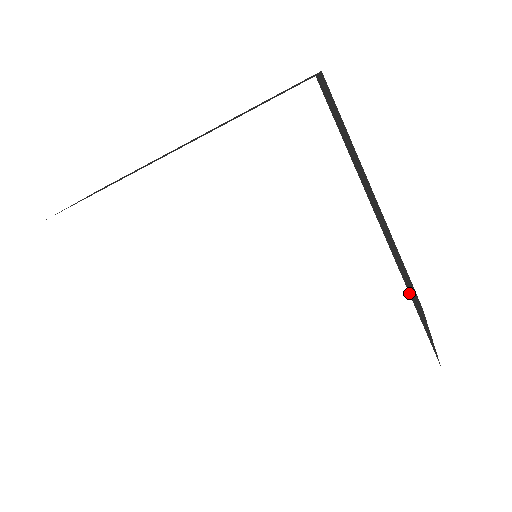
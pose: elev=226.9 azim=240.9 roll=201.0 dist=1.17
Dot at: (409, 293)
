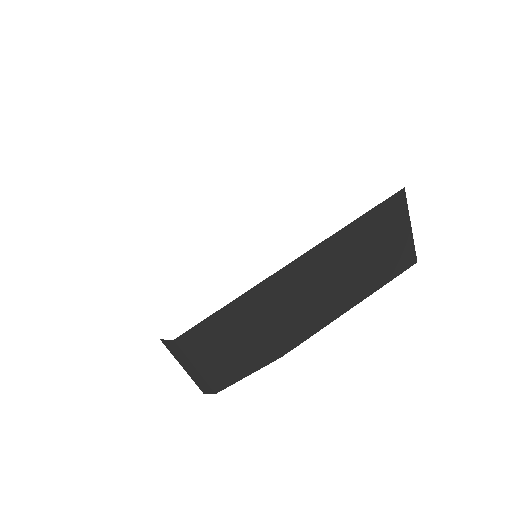
Dot at: occluded
